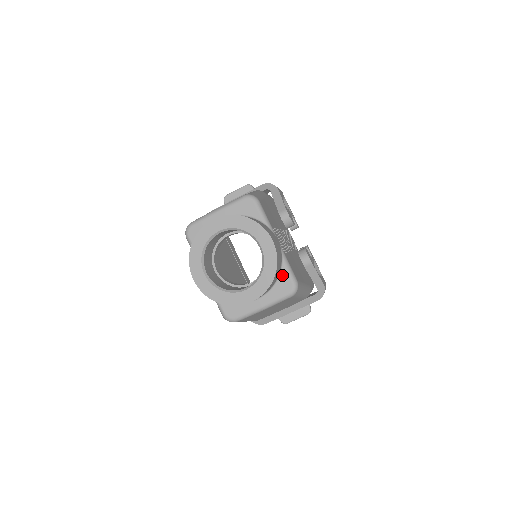
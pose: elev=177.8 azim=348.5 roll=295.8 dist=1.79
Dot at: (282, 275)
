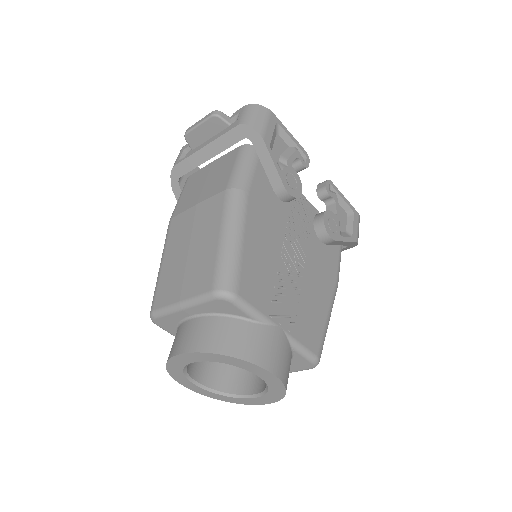
Dot at: (295, 358)
